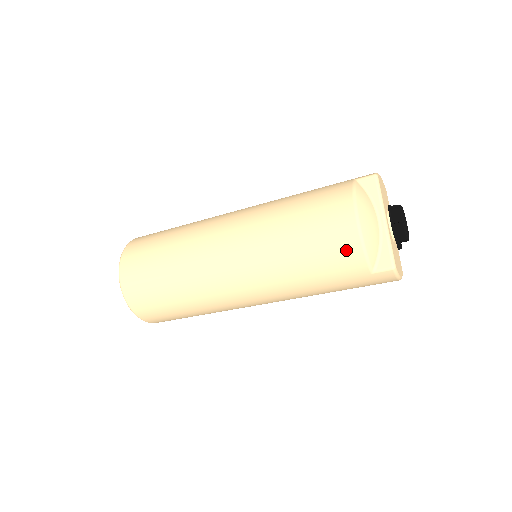
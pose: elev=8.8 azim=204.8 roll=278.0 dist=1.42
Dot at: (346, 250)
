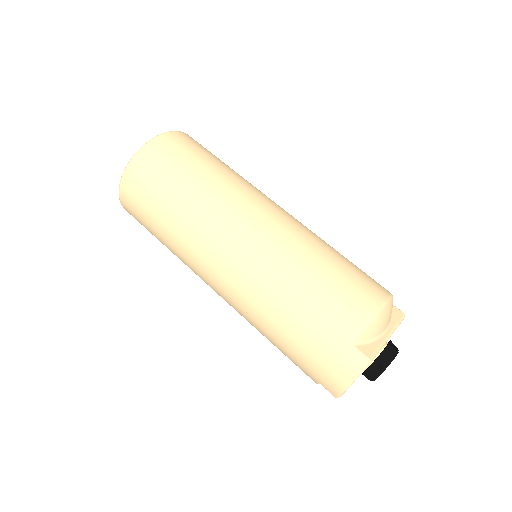
Dot at: (358, 304)
